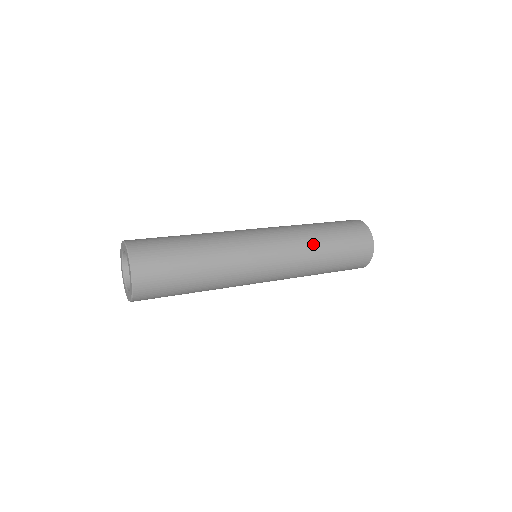
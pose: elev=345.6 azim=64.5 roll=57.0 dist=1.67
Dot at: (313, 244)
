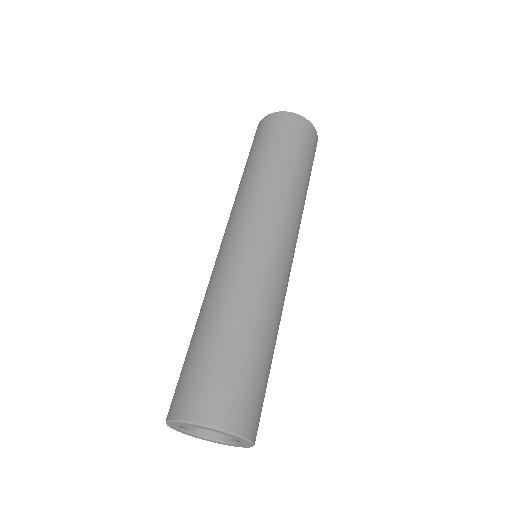
Dot at: occluded
